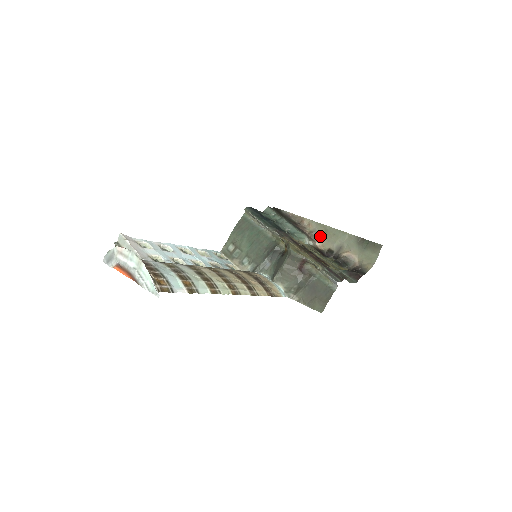
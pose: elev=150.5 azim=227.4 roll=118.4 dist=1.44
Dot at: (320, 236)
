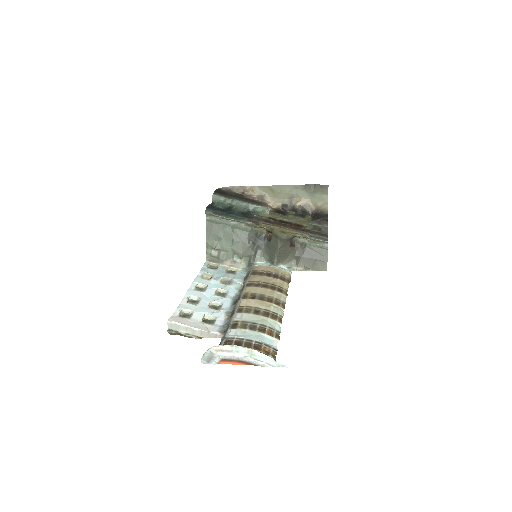
Dot at: (268, 197)
